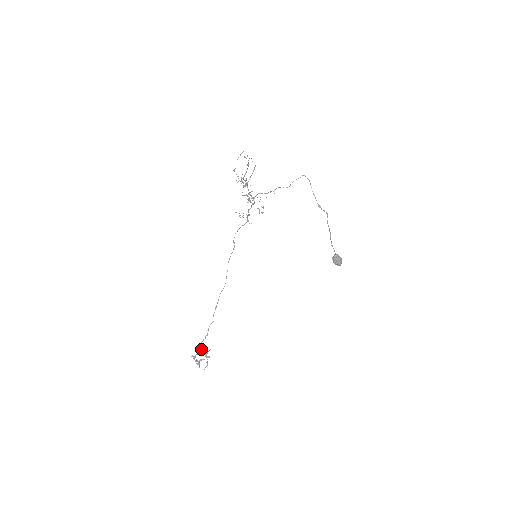
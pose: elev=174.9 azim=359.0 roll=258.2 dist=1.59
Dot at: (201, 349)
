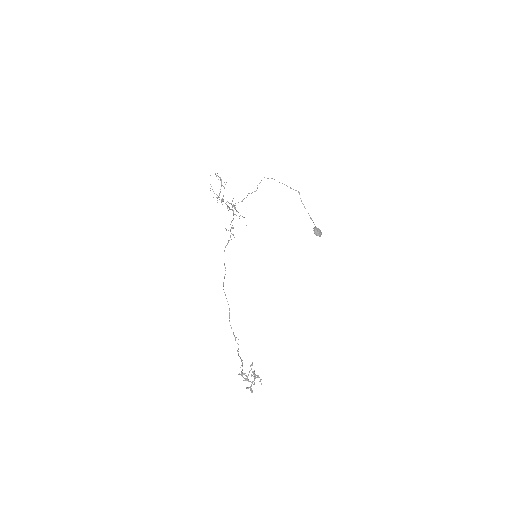
Dot at: (250, 366)
